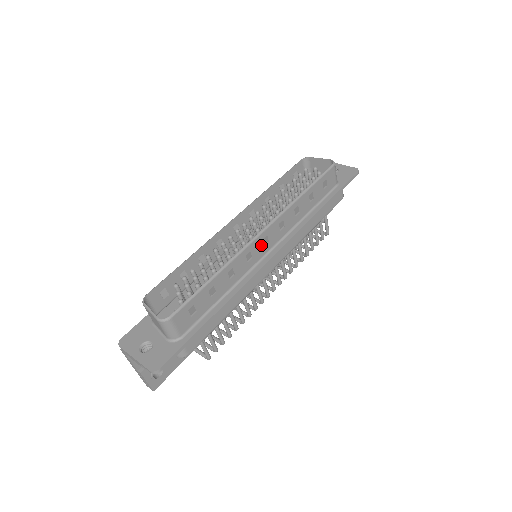
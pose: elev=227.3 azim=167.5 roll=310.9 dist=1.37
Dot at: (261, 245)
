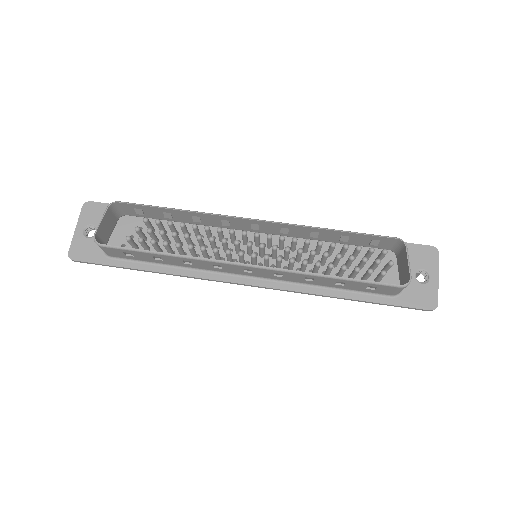
Dot at: (240, 269)
